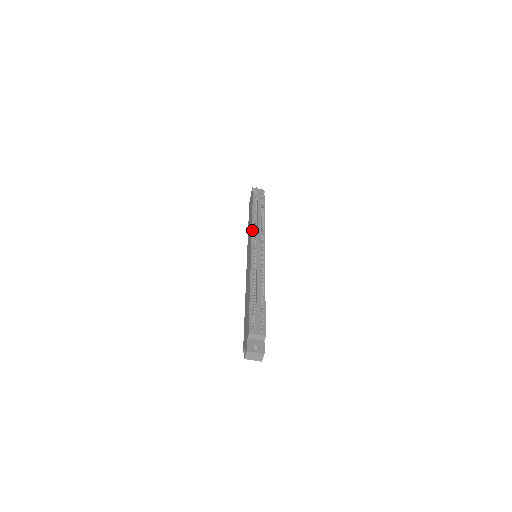
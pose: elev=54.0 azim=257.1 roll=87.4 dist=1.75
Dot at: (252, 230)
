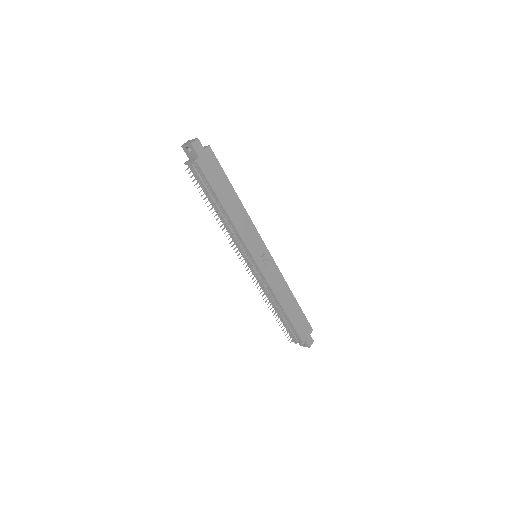
Dot at: occluded
